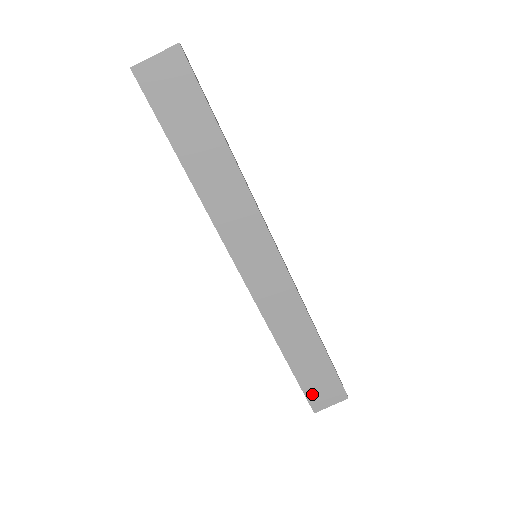
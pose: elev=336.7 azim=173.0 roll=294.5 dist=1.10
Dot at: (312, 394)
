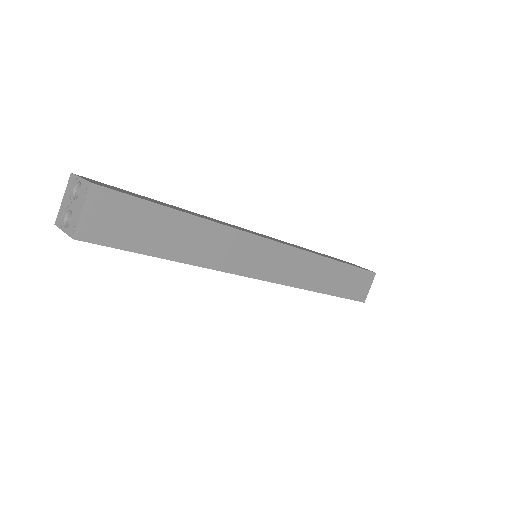
Dot at: (356, 295)
